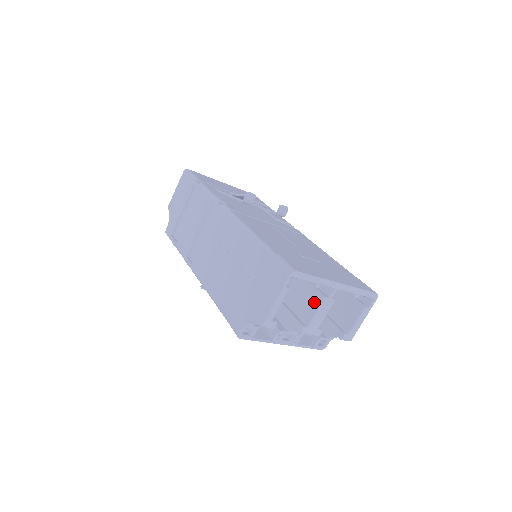
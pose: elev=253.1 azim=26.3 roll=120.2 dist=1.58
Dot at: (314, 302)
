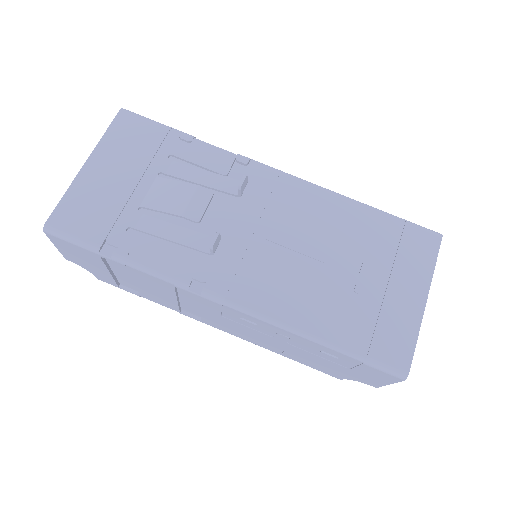
Dot at: occluded
